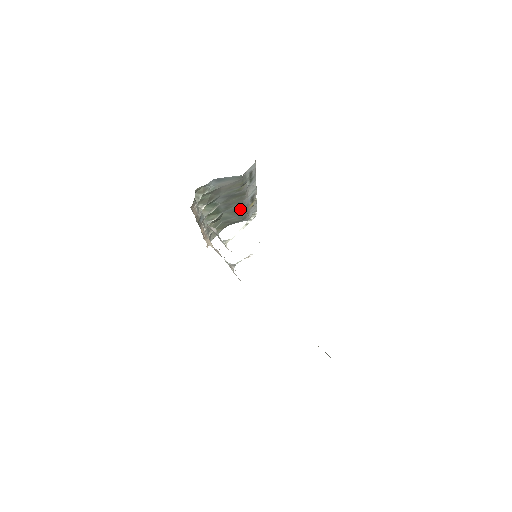
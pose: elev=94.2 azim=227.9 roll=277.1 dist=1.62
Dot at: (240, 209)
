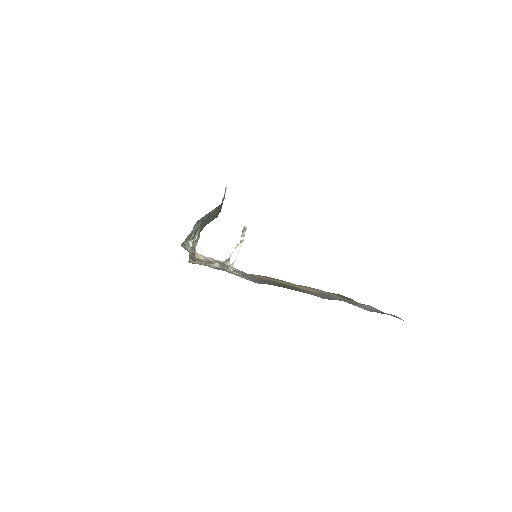
Dot at: (216, 214)
